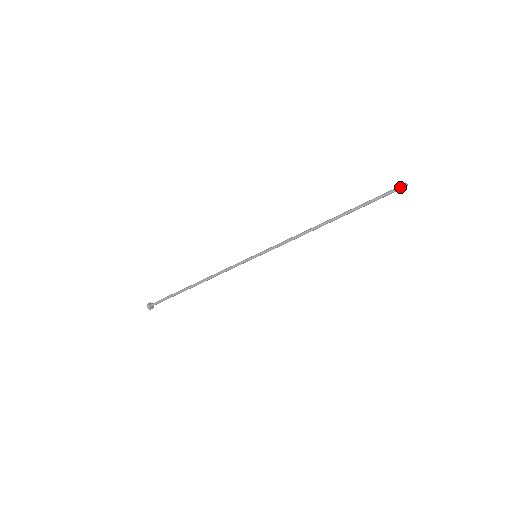
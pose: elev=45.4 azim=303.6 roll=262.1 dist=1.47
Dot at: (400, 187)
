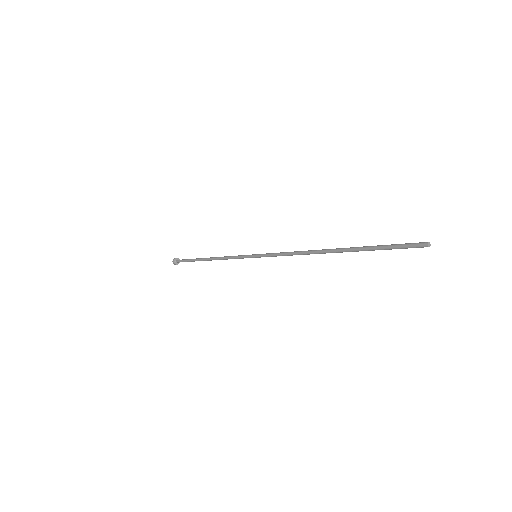
Dot at: occluded
